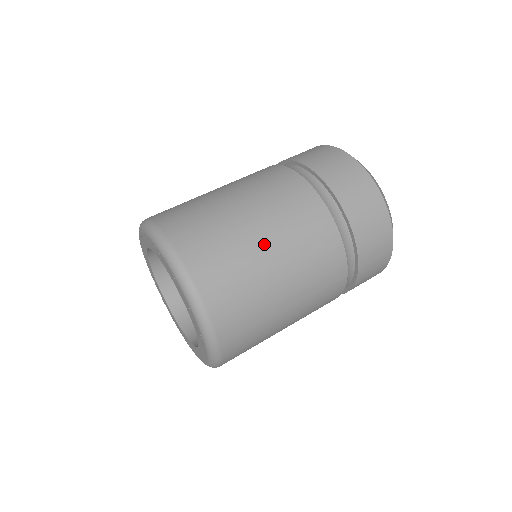
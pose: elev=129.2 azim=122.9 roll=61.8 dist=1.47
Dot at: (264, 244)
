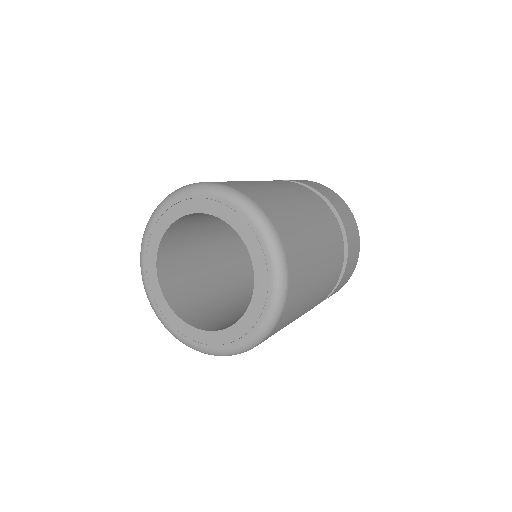
Dot at: (318, 245)
